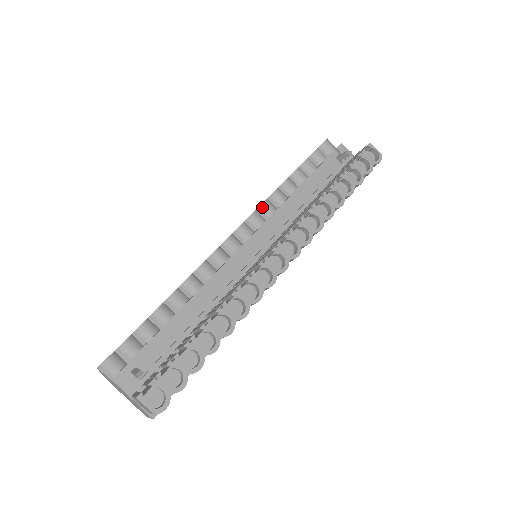
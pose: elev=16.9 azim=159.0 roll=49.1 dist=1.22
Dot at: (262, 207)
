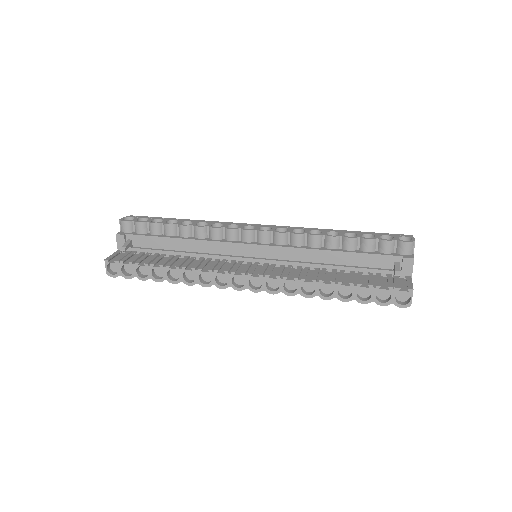
Dot at: (293, 235)
